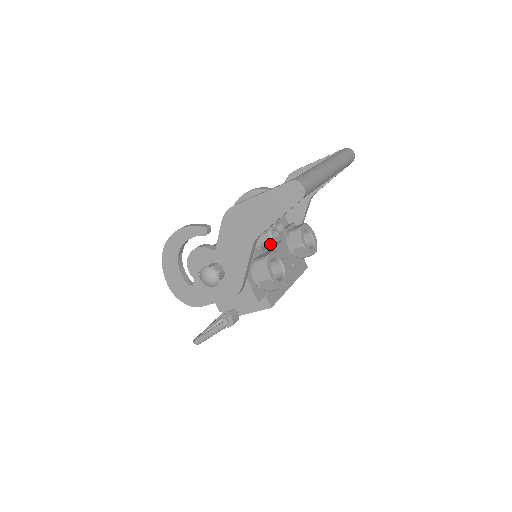
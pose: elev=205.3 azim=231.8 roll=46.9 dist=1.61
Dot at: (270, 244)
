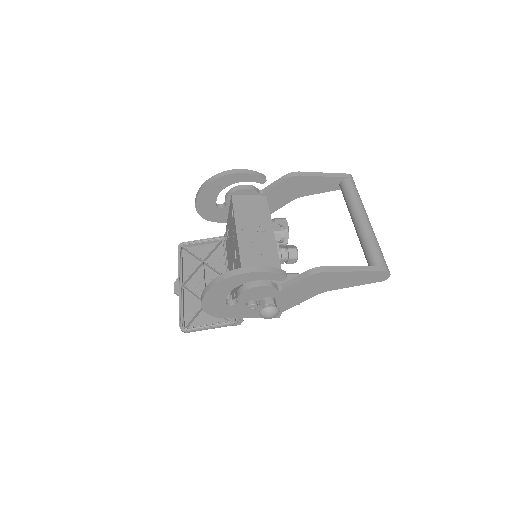
Dot at: (291, 263)
